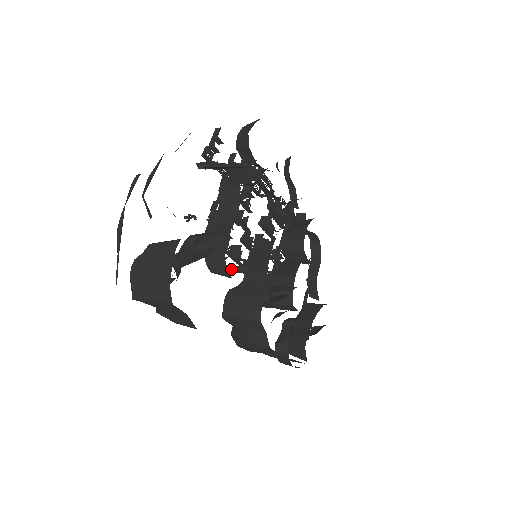
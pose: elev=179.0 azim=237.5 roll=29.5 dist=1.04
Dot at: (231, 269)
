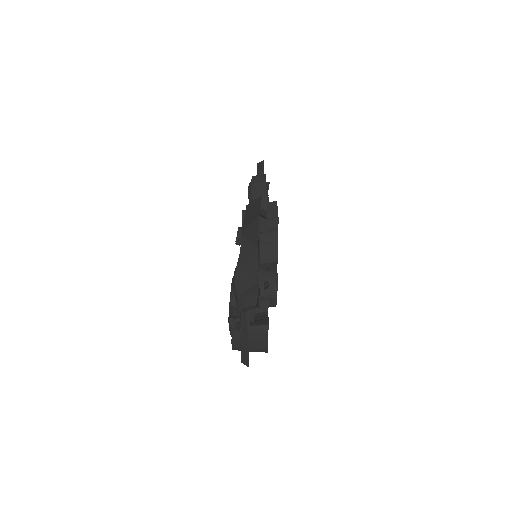
Dot at: occluded
